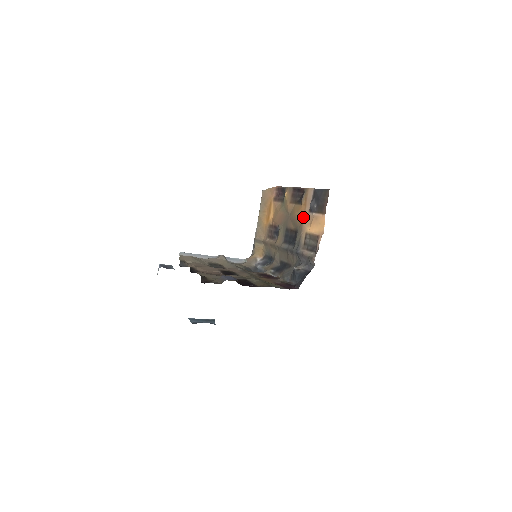
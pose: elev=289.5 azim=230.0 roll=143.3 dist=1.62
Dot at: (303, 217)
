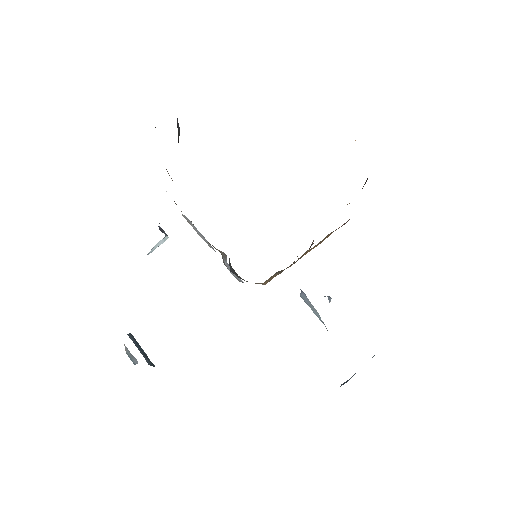
Dot at: occluded
